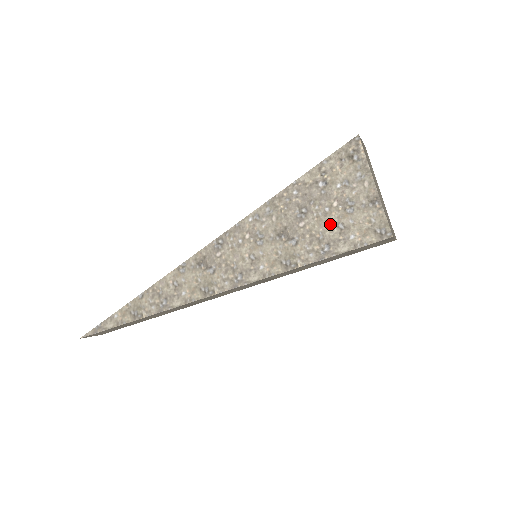
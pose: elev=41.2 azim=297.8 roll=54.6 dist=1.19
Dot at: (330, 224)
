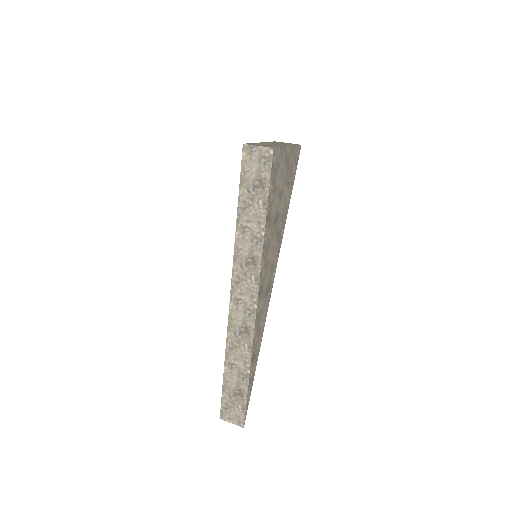
Dot at: occluded
